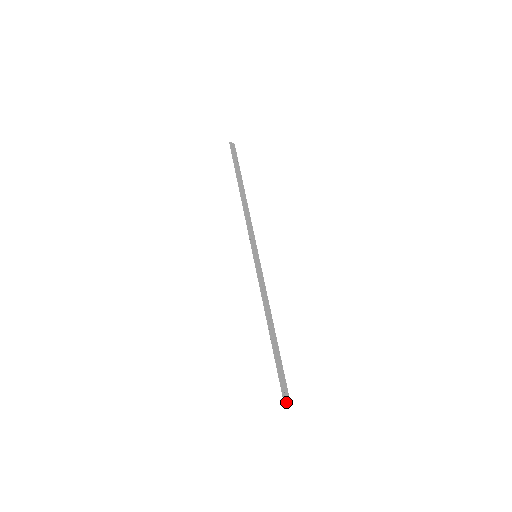
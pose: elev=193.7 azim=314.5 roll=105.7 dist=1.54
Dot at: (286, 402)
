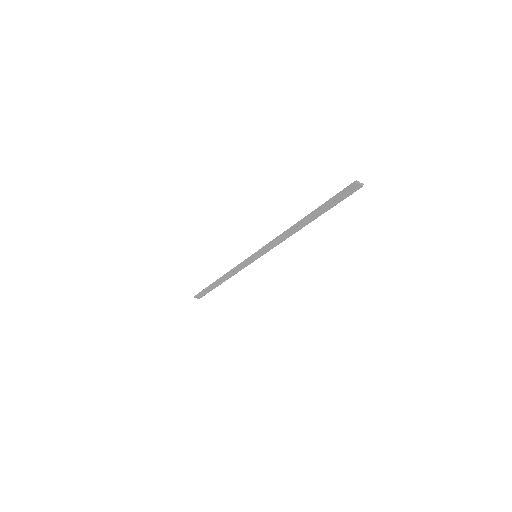
Dot at: (356, 182)
